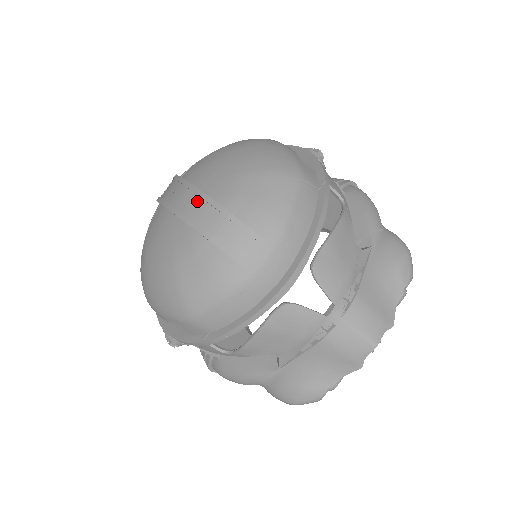
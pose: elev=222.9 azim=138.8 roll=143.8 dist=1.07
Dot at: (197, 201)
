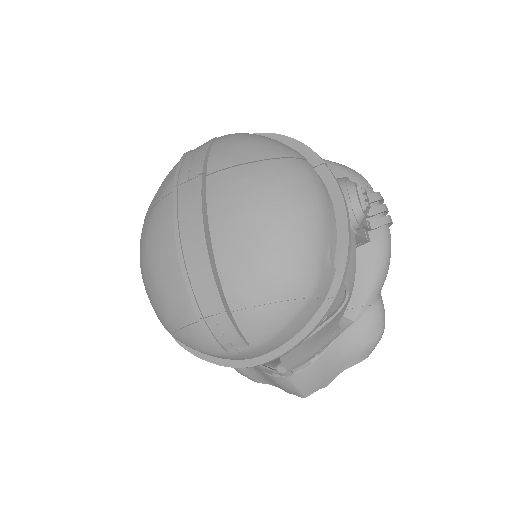
Dot at: (203, 272)
